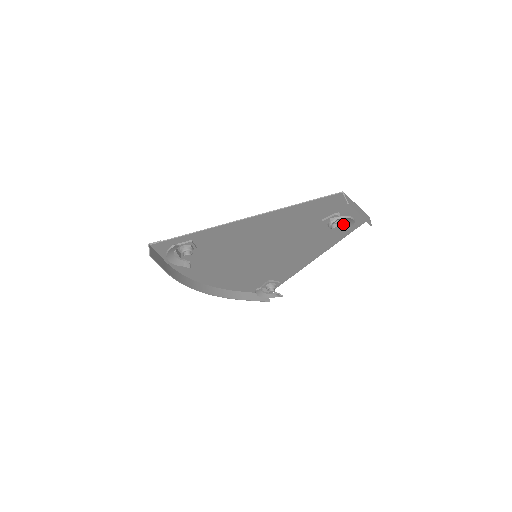
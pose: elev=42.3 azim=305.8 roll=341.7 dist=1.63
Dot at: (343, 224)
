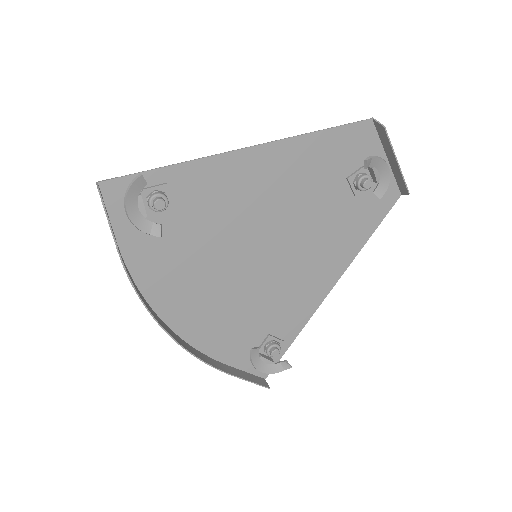
Dot at: occluded
